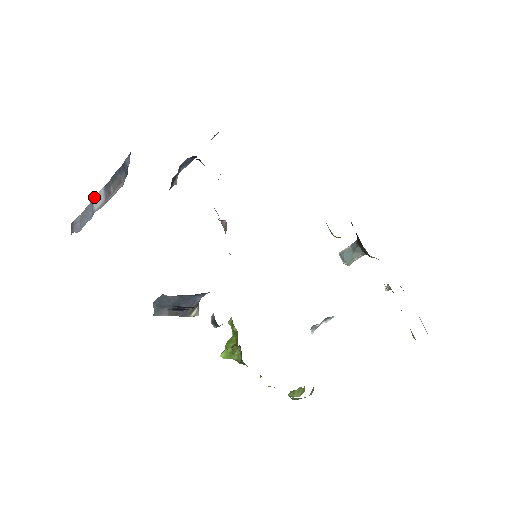
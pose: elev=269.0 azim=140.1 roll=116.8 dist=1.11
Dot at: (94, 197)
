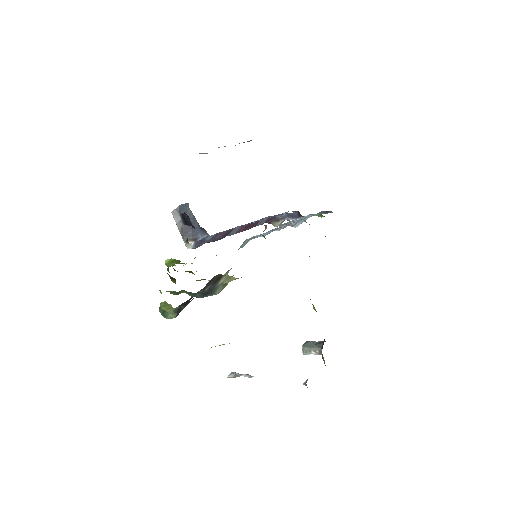
Dot at: occluded
